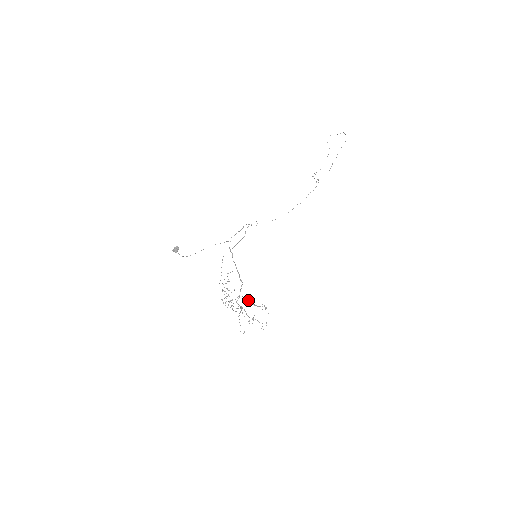
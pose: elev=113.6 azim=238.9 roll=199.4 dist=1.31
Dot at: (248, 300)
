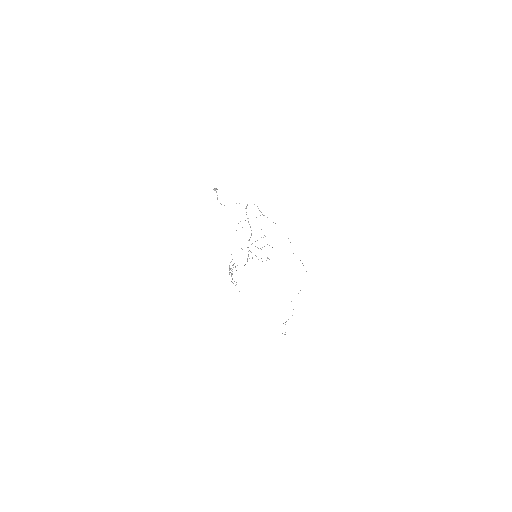
Dot at: (255, 246)
